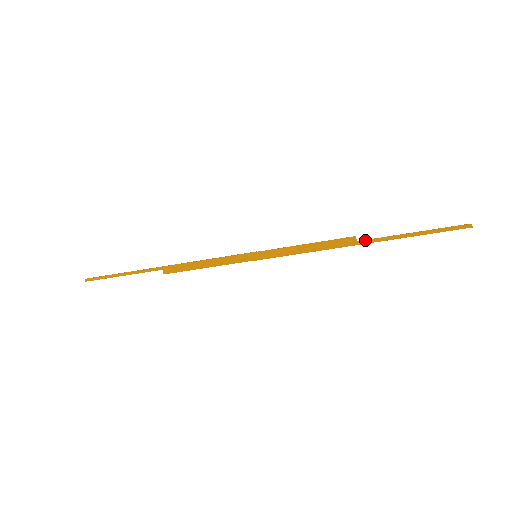
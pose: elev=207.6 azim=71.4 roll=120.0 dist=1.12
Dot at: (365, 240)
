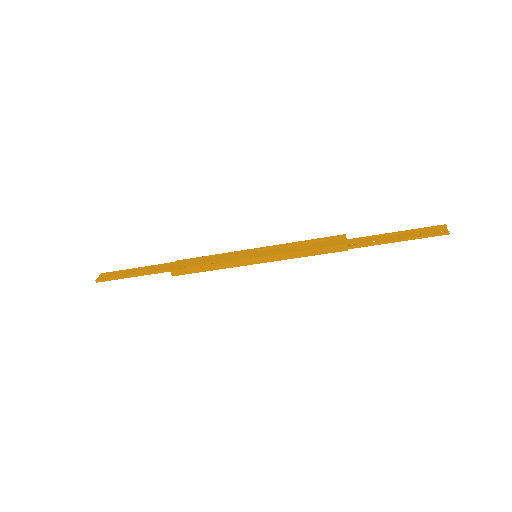
Dot at: (355, 245)
